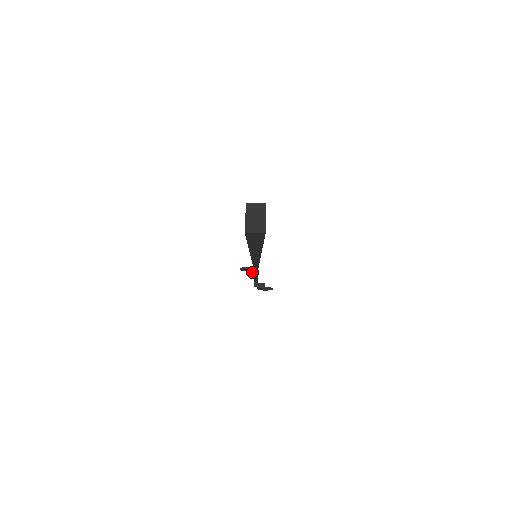
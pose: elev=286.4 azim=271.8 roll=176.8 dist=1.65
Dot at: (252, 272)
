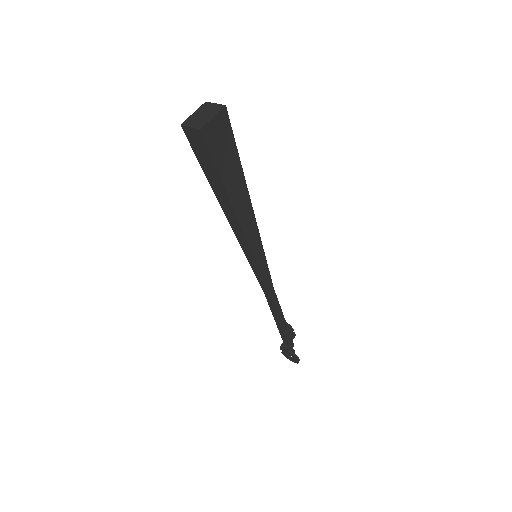
Dot at: occluded
